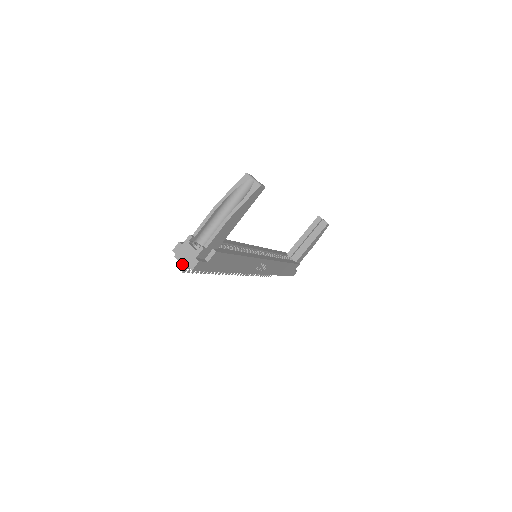
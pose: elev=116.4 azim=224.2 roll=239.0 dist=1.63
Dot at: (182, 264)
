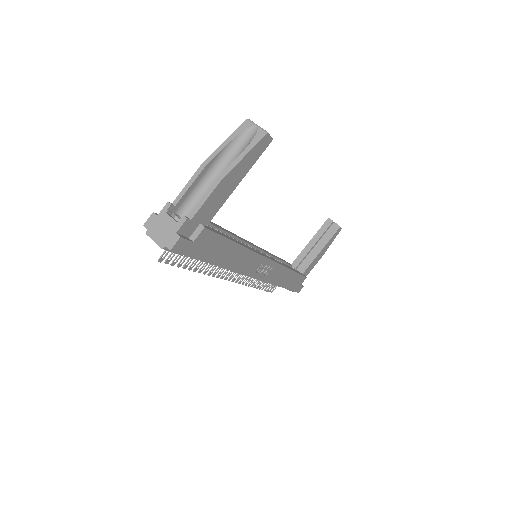
Dot at: (156, 243)
